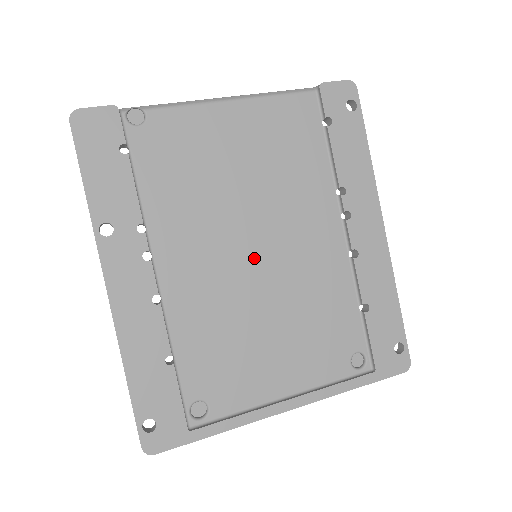
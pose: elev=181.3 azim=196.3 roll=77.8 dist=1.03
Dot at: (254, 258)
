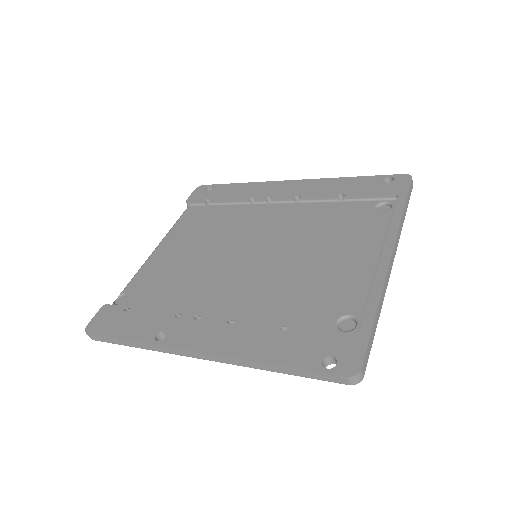
Dot at: (255, 256)
